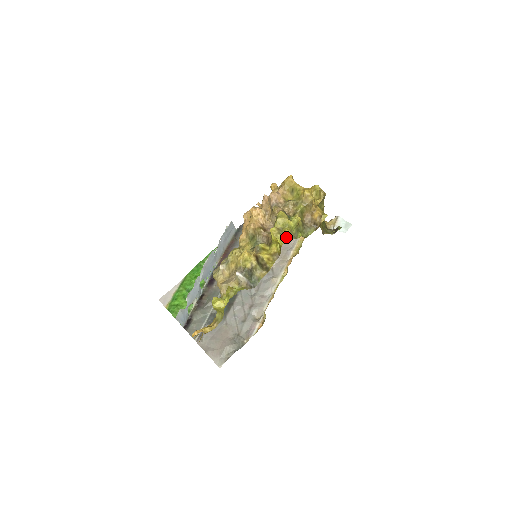
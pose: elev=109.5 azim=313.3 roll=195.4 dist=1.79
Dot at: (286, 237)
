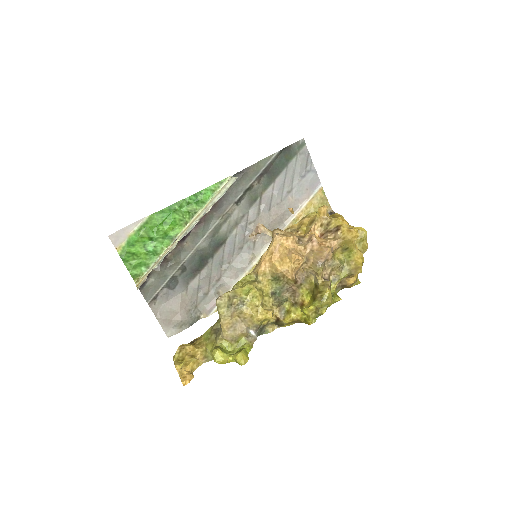
Dot at: occluded
